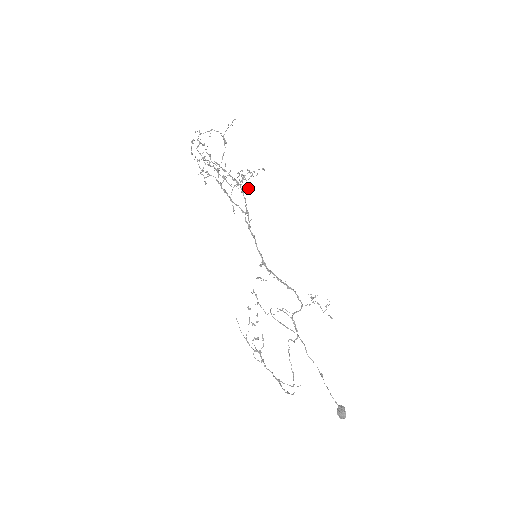
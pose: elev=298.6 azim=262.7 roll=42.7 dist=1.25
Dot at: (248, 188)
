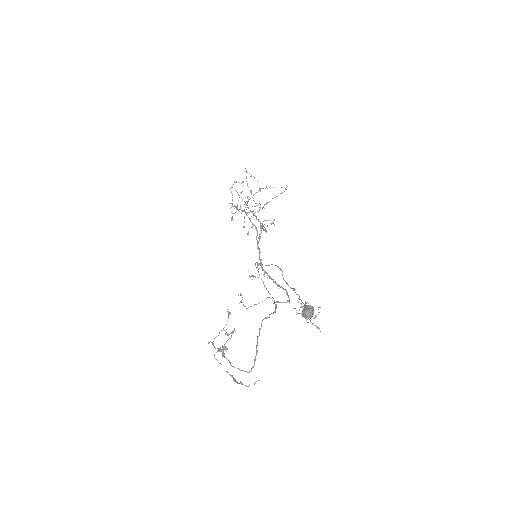
Dot at: (267, 226)
